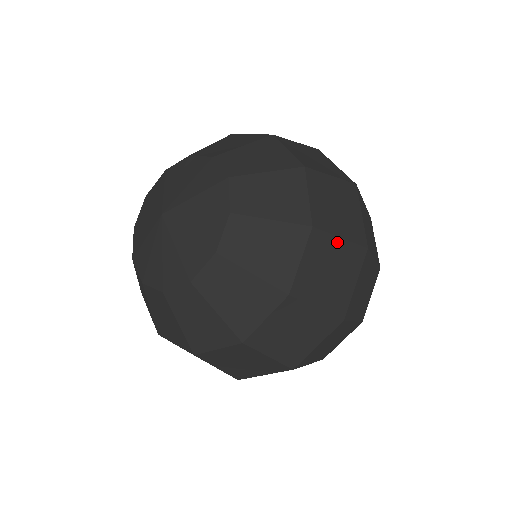
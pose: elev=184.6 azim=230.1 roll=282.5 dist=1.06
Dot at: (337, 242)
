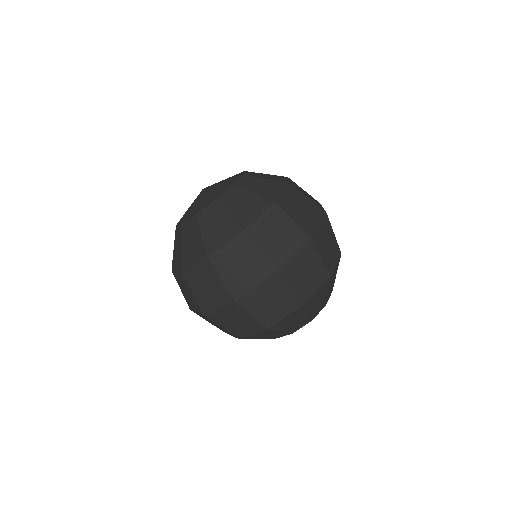
Dot at: (306, 198)
